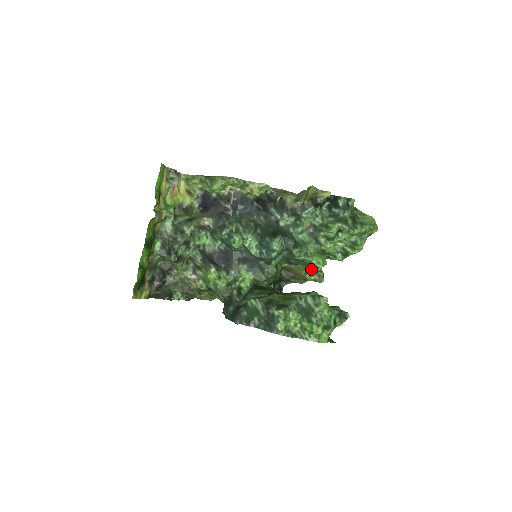
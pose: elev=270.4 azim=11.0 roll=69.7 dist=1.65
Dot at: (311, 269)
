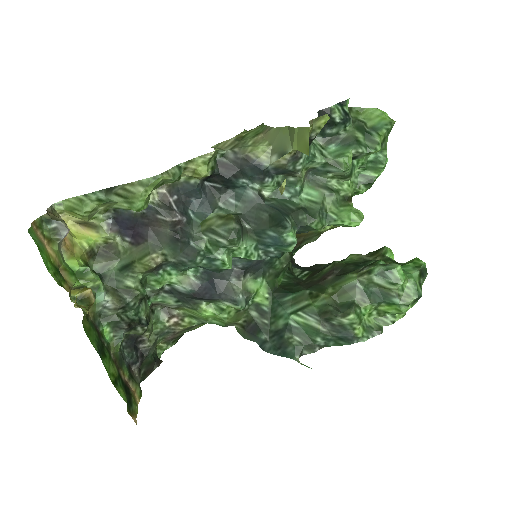
Dot at: occluded
